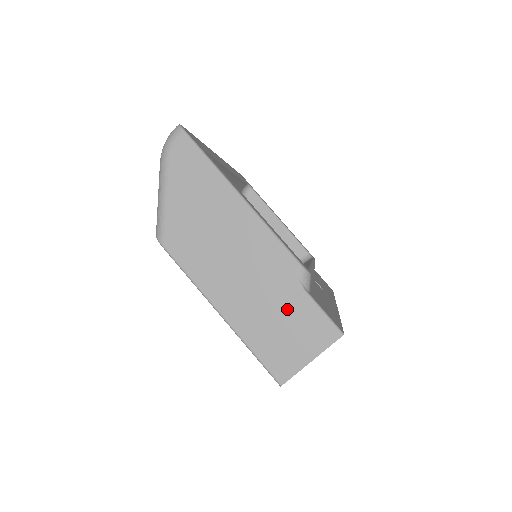
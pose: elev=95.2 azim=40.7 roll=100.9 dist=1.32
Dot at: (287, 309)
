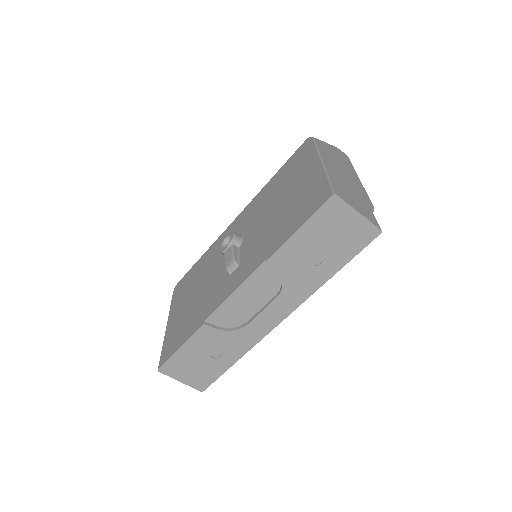
Dot at: (358, 199)
